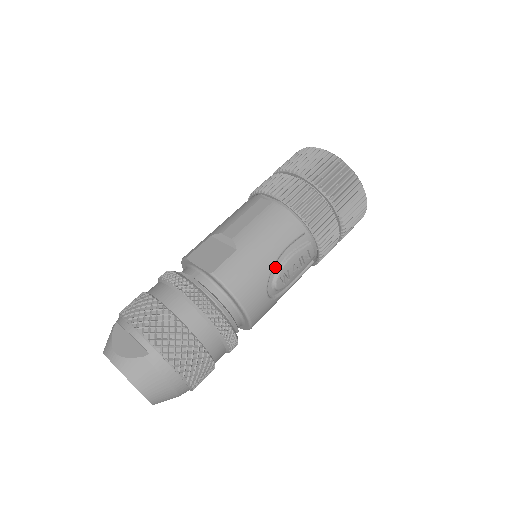
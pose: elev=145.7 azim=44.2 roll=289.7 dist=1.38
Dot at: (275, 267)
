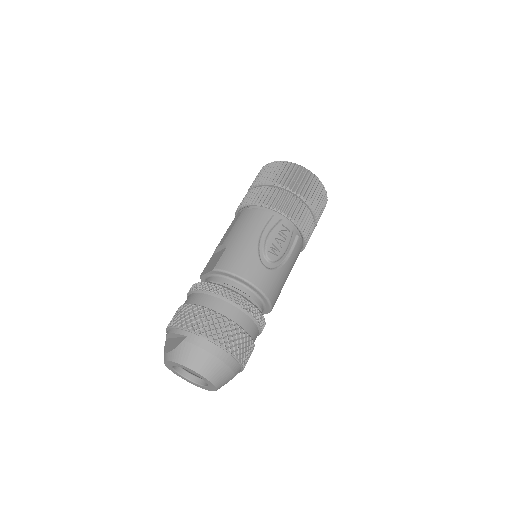
Dot at: (261, 245)
